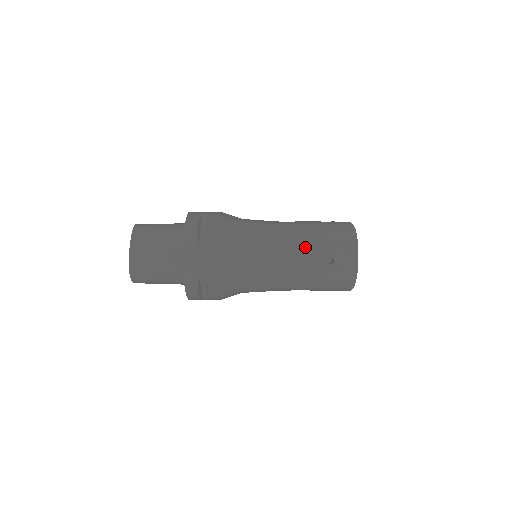
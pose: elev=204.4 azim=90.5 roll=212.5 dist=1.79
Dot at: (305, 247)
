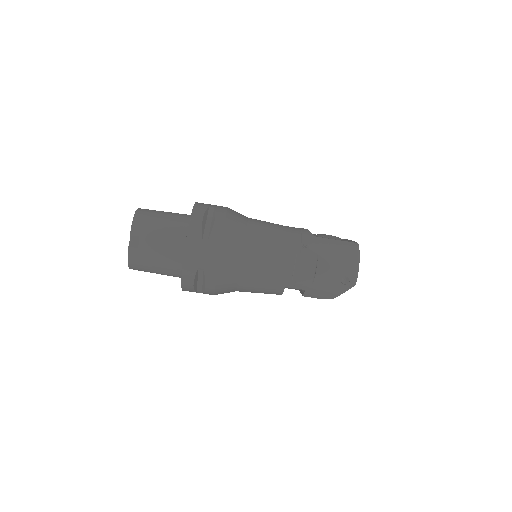
Dot at: occluded
